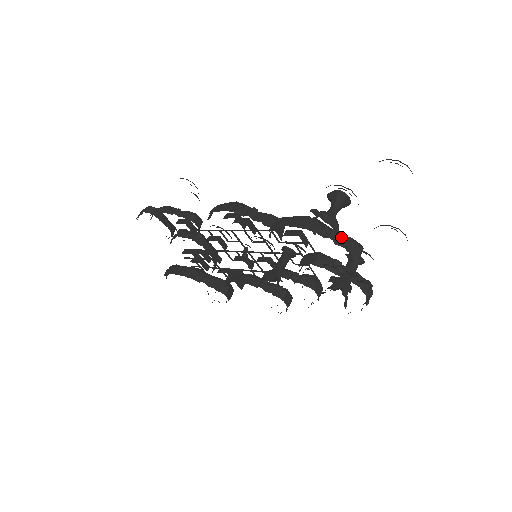
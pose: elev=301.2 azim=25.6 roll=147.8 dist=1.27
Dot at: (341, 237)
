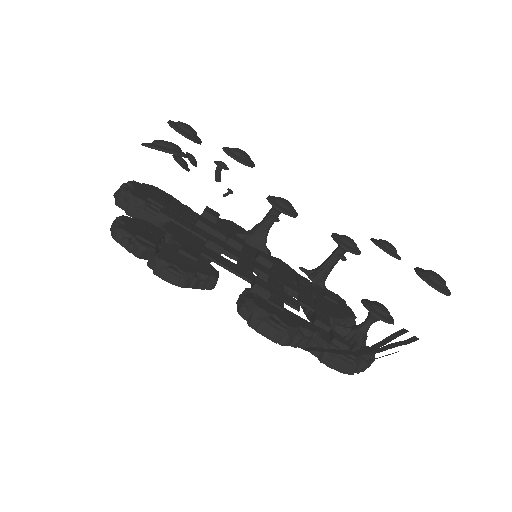
Dot at: (366, 366)
